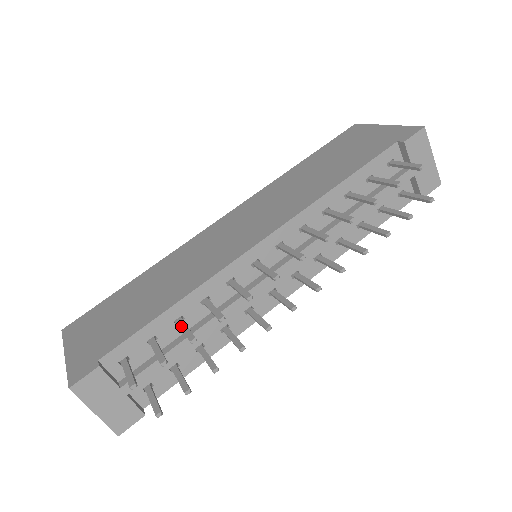
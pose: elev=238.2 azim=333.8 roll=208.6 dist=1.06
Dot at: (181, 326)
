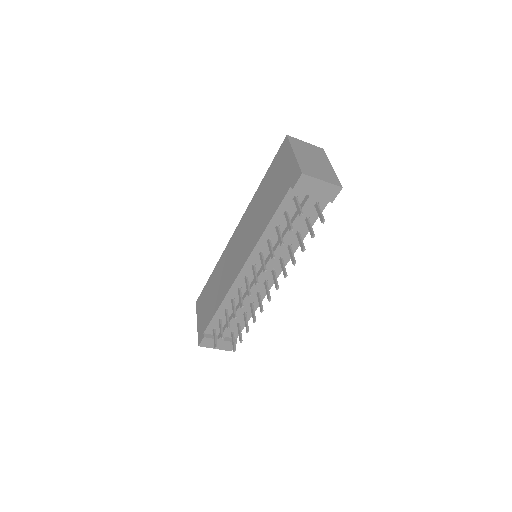
Dot at: (226, 316)
